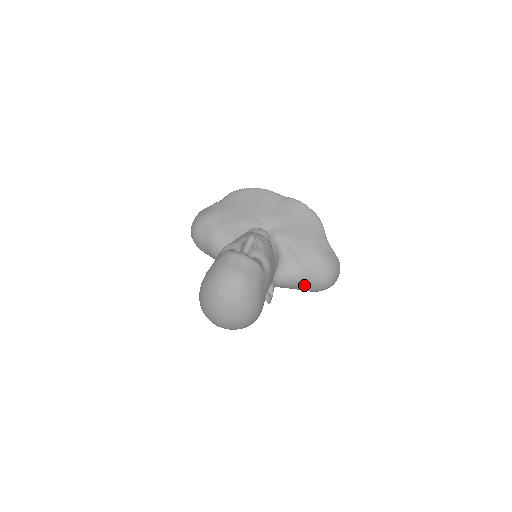
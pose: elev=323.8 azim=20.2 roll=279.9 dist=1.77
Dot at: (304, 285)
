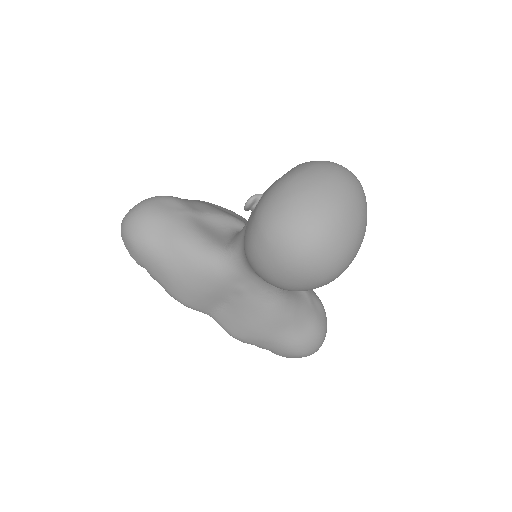
Dot at: (301, 327)
